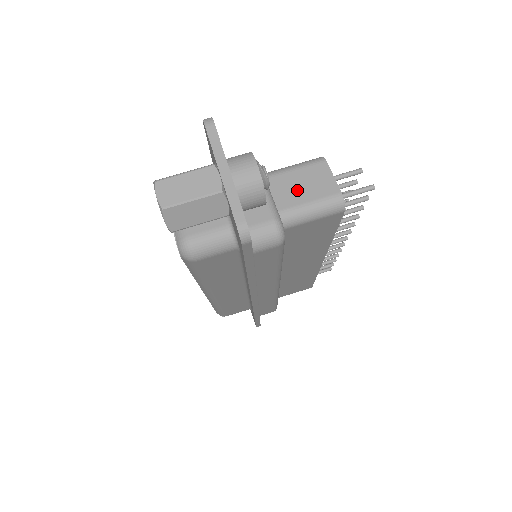
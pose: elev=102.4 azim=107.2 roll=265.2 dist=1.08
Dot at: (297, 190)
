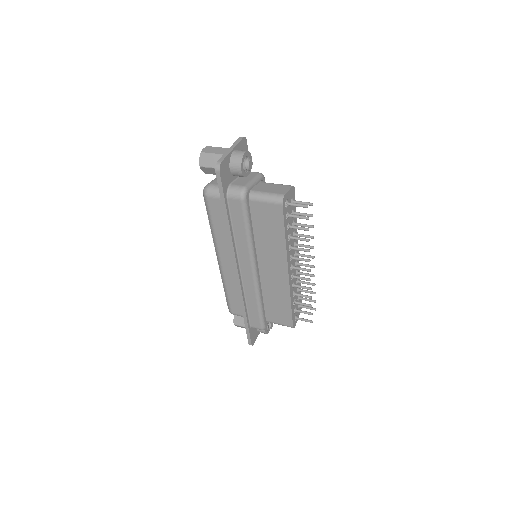
Dot at: (268, 188)
